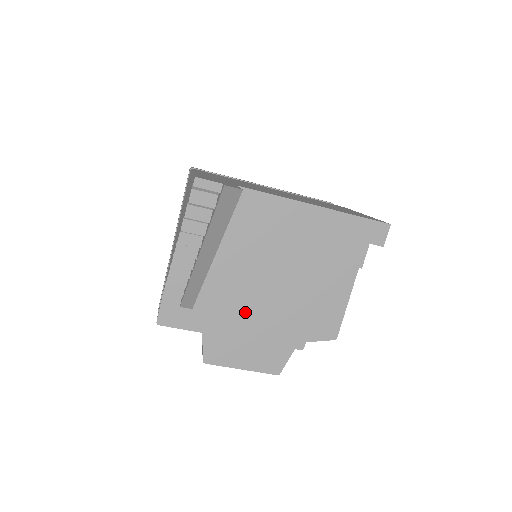
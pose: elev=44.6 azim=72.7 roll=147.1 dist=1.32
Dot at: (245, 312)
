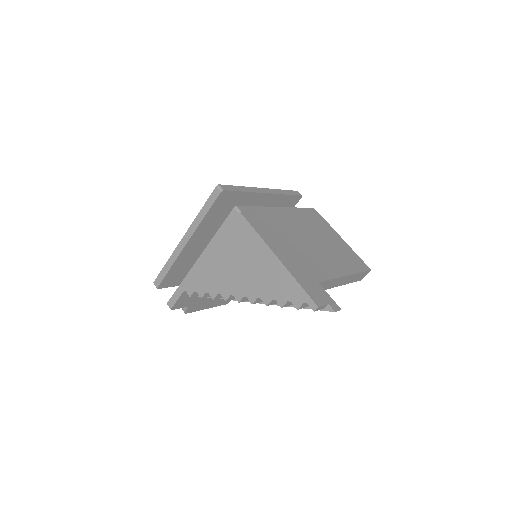
Dot at: occluded
